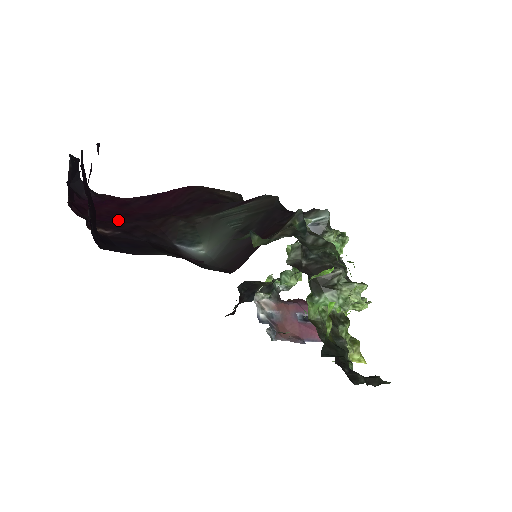
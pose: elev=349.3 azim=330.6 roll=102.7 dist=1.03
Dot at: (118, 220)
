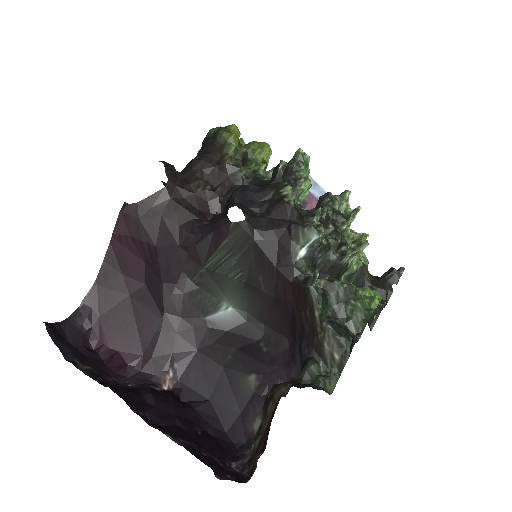
Dot at: (144, 335)
